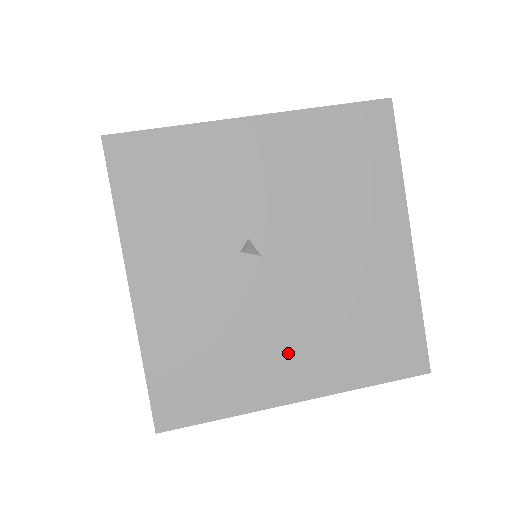
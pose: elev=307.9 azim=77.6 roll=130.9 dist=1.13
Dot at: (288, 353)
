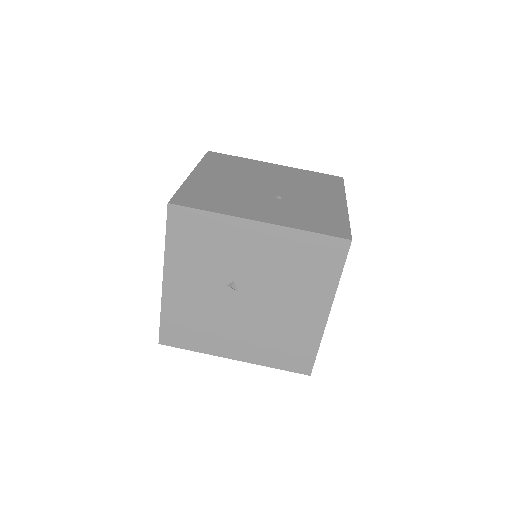
Dot at: (236, 338)
